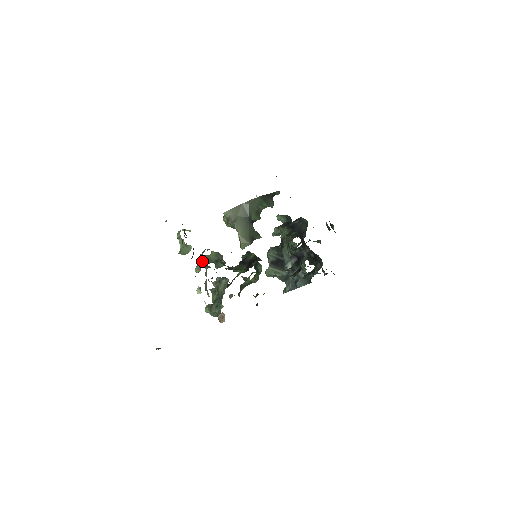
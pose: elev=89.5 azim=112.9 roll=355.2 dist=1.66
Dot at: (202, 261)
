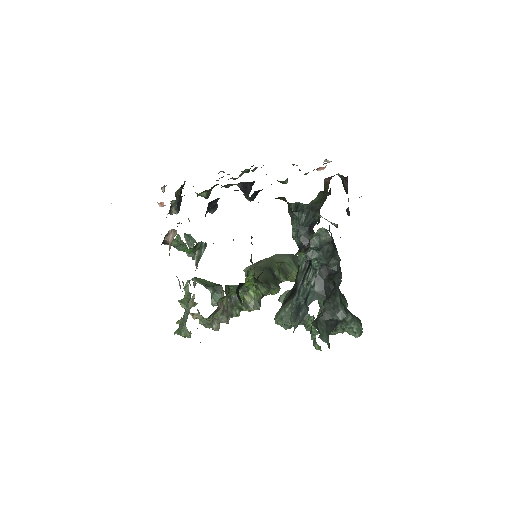
Dot at: (195, 279)
